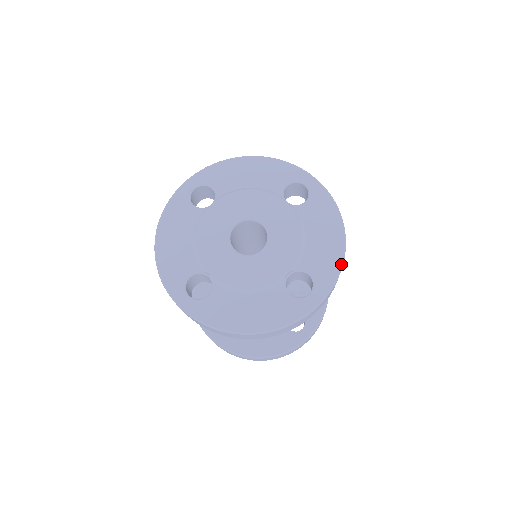
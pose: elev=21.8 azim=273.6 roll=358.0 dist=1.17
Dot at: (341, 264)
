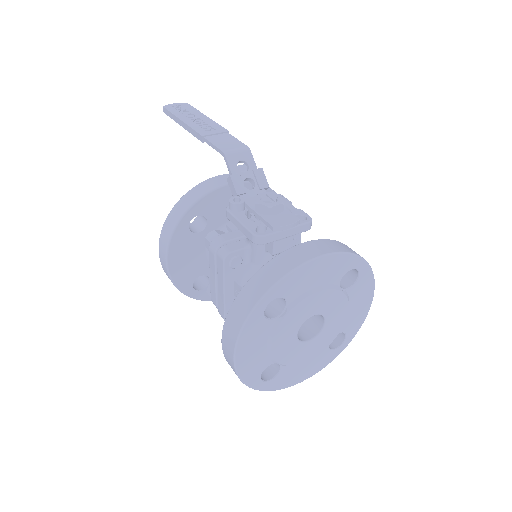
Dot at: occluded
